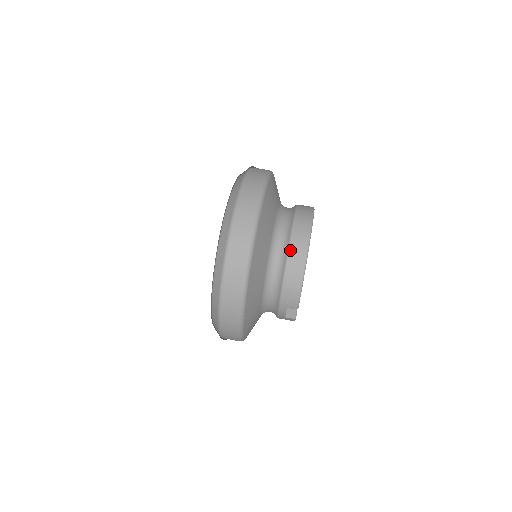
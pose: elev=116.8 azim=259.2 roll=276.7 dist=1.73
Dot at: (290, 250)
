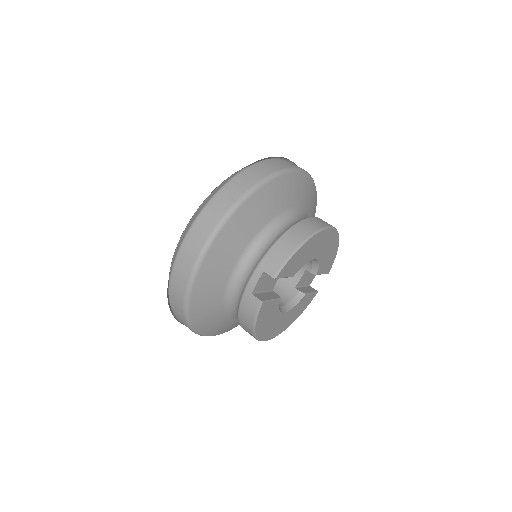
Dot at: (304, 220)
